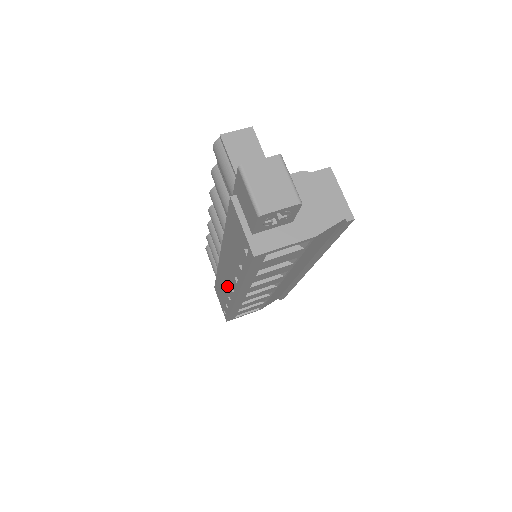
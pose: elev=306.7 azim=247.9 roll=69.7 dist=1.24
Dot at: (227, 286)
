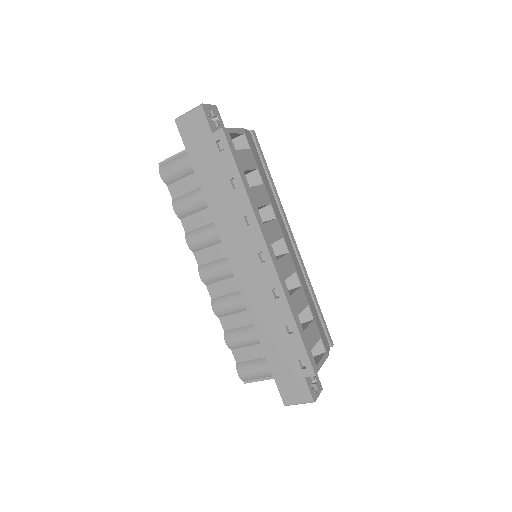
Dot at: (262, 282)
